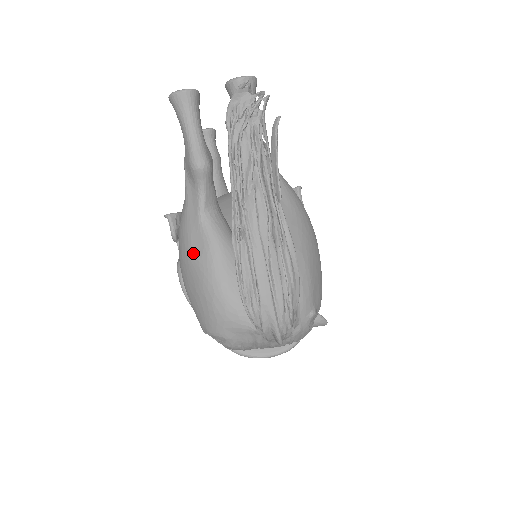
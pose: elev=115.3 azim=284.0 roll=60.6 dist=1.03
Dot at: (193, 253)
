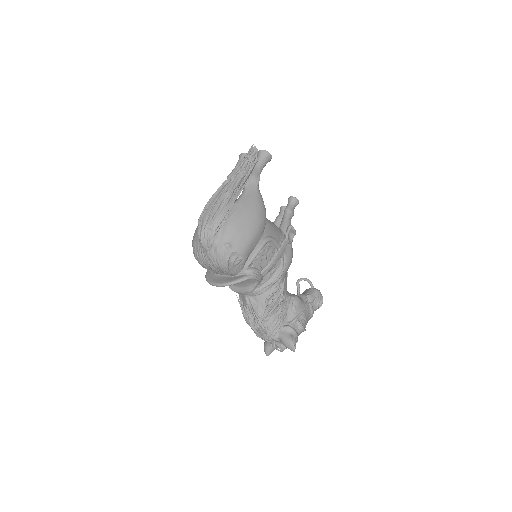
Dot at: occluded
